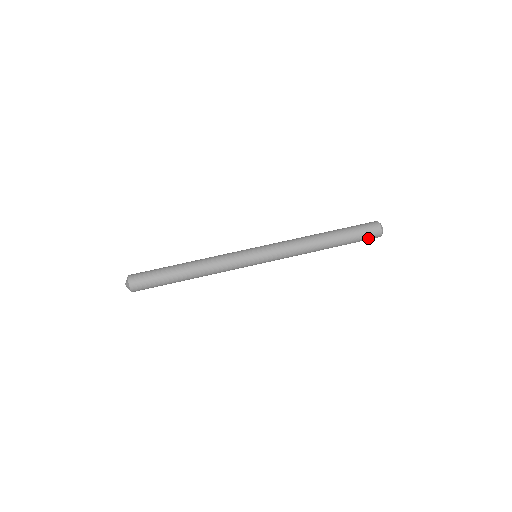
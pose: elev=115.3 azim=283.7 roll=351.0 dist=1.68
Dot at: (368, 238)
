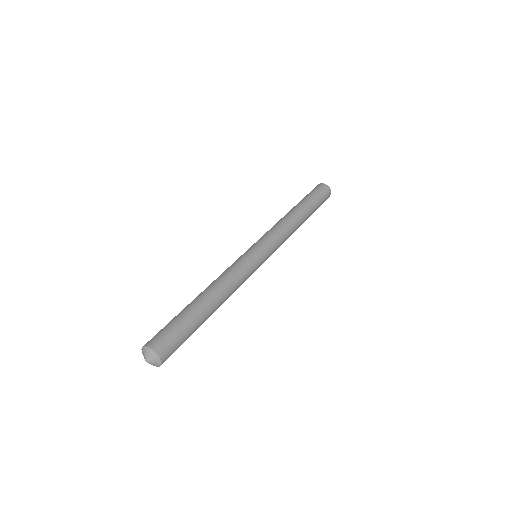
Dot at: (324, 195)
